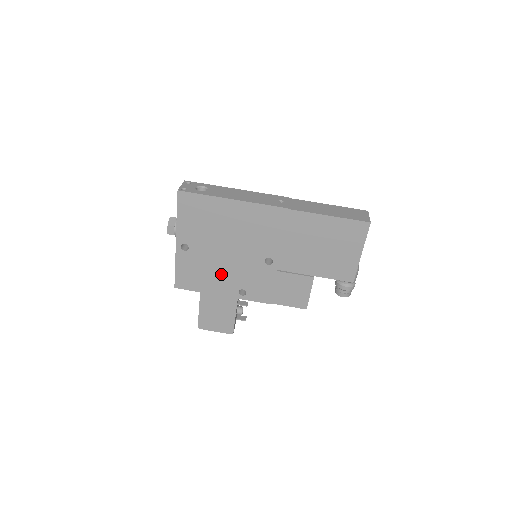
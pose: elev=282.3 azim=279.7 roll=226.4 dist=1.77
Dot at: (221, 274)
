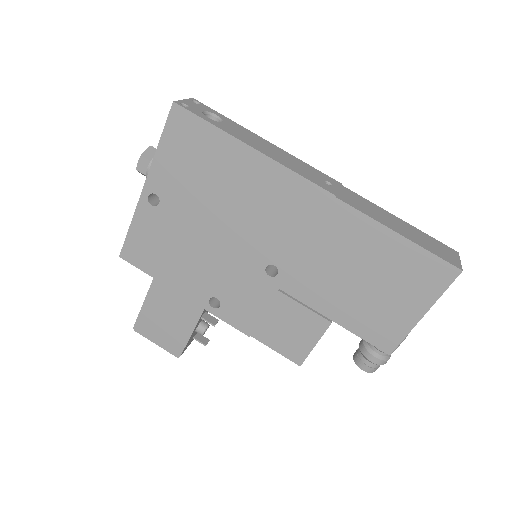
Dot at: (193, 262)
